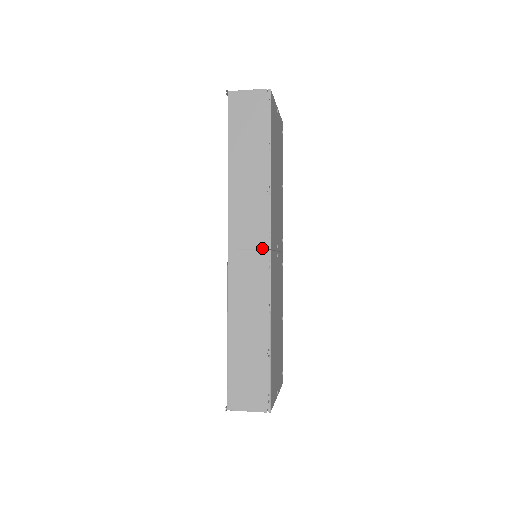
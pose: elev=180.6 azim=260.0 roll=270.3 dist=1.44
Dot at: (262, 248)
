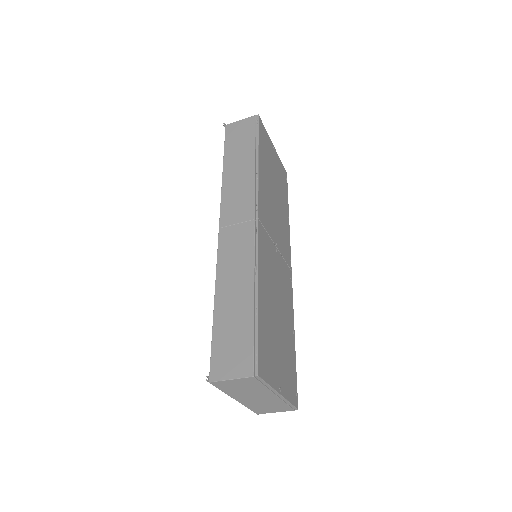
Dot at: (250, 219)
